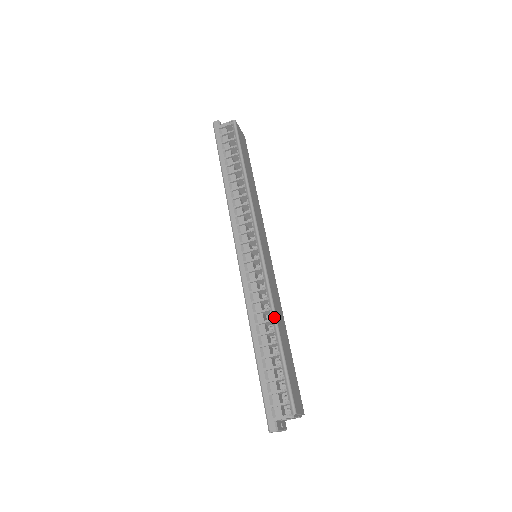
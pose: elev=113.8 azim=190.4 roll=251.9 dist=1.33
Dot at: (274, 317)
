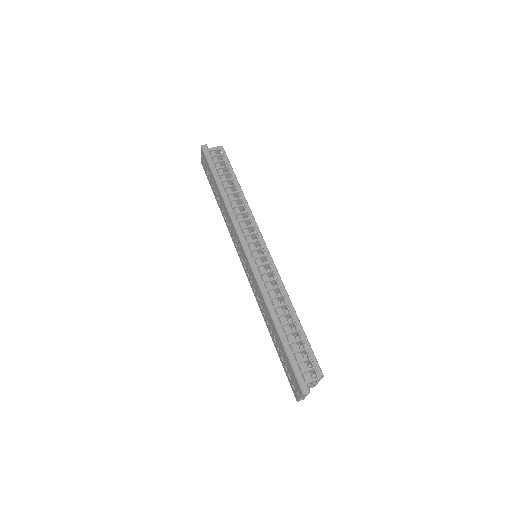
Dot at: (289, 301)
